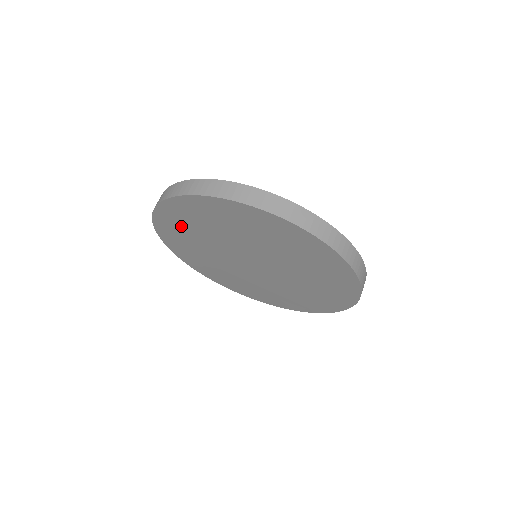
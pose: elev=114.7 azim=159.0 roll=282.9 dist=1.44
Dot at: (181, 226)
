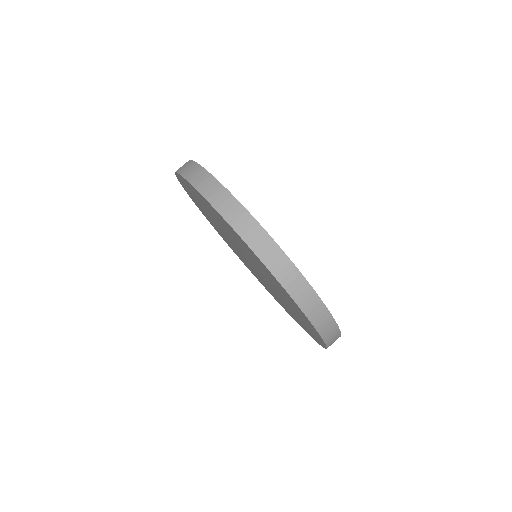
Dot at: (228, 229)
